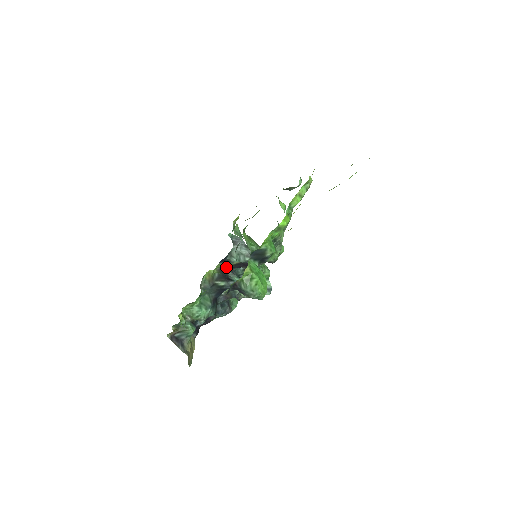
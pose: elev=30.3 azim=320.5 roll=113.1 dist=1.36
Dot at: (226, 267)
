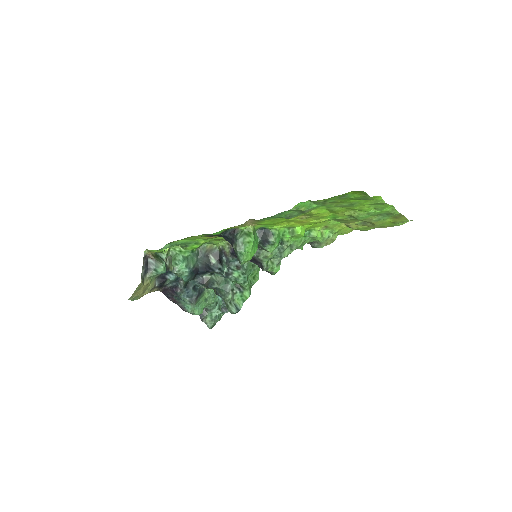
Dot at: (228, 250)
